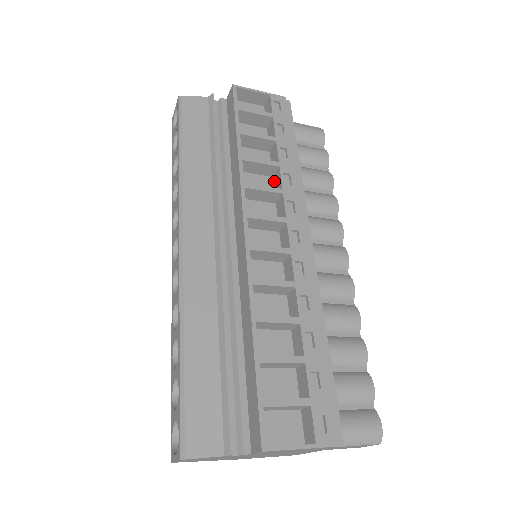
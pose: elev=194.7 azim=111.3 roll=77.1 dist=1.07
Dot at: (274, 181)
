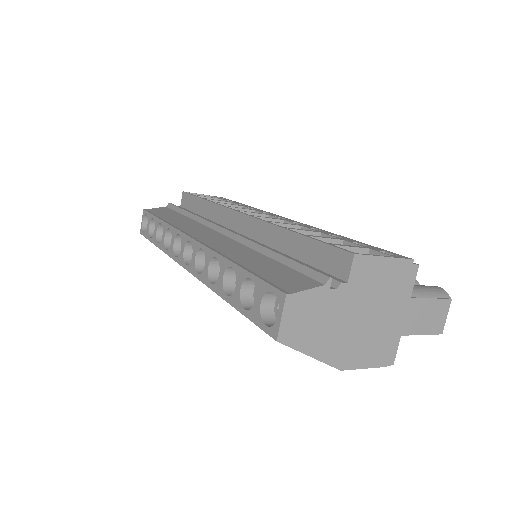
Dot at: occluded
